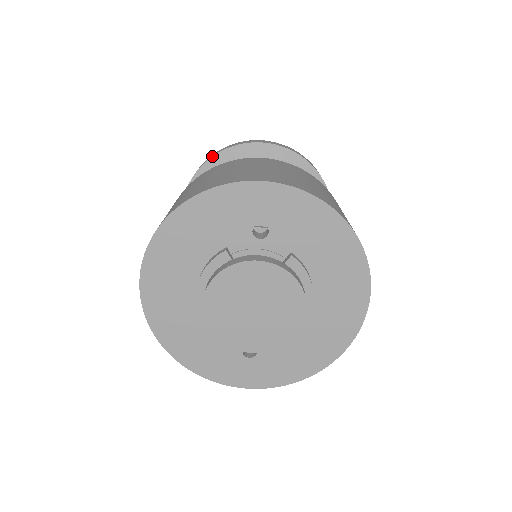
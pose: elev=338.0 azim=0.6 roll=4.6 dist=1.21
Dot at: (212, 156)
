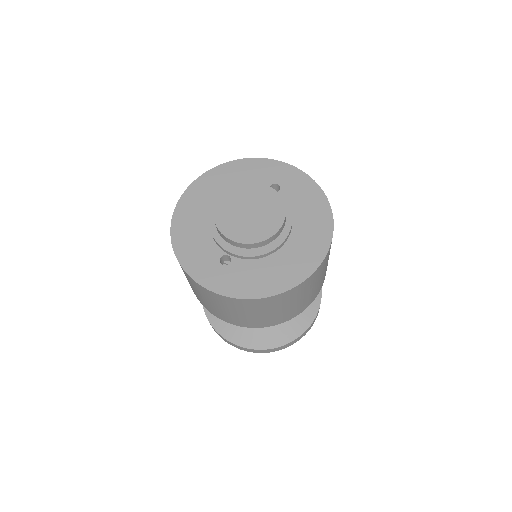
Dot at: occluded
